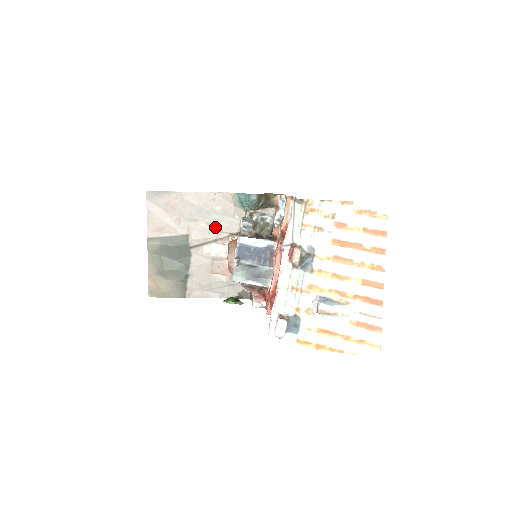
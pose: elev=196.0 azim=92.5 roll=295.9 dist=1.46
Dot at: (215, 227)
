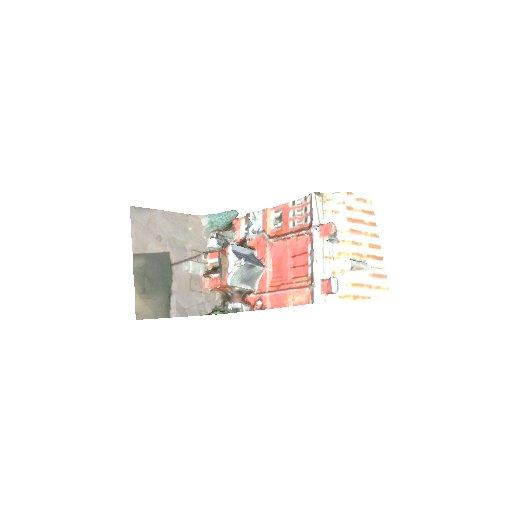
Dot at: (189, 246)
